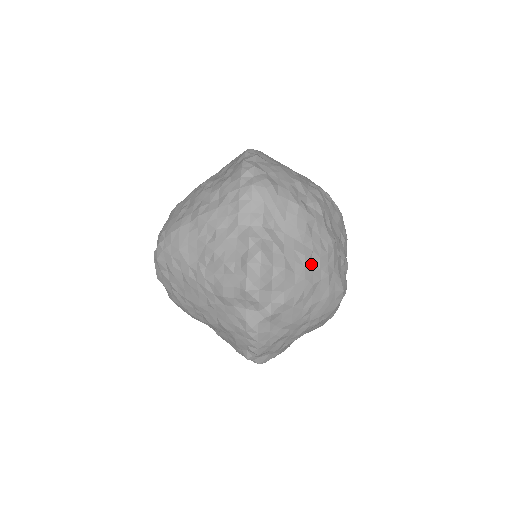
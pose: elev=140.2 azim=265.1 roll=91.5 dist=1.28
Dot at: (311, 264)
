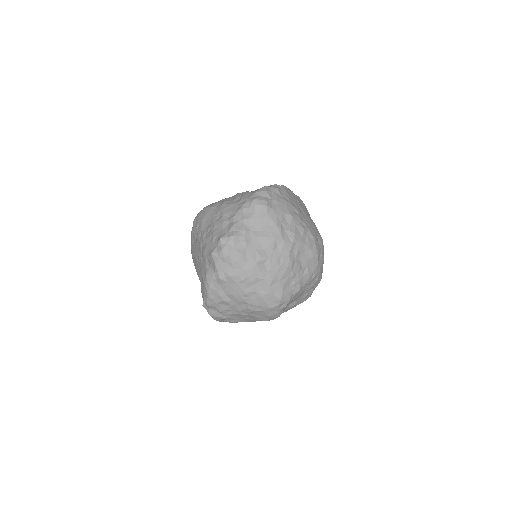
Dot at: (263, 265)
